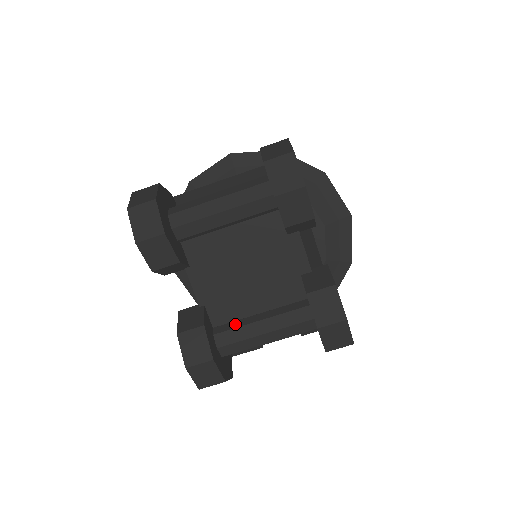
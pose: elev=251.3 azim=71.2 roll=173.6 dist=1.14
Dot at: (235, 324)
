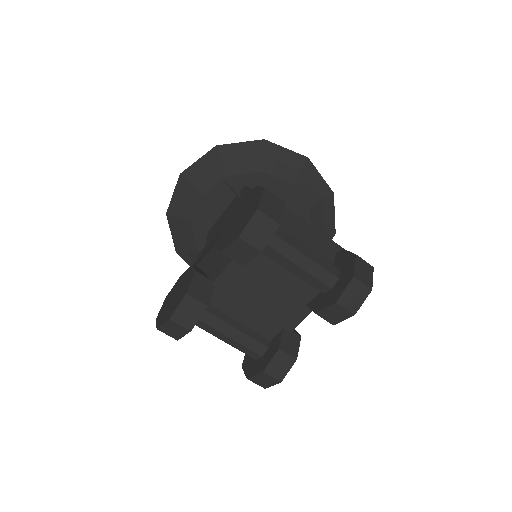
Dot at: (218, 313)
